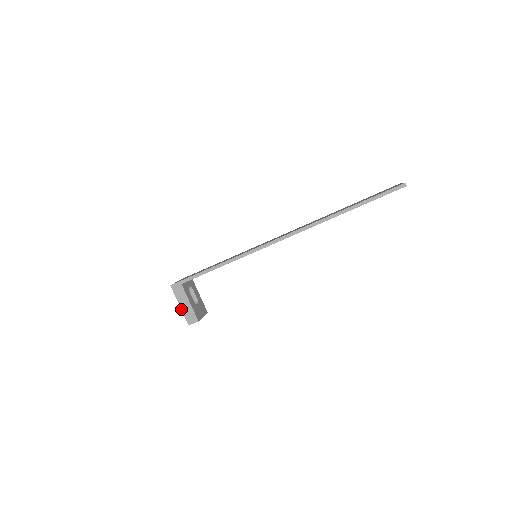
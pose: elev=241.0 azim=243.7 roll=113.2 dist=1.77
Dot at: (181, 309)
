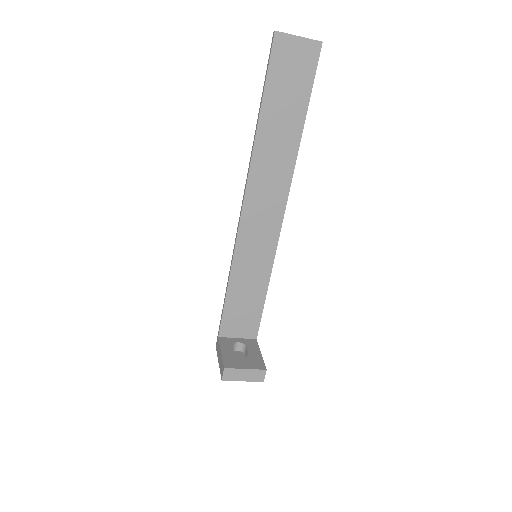
Dot at: (219, 366)
